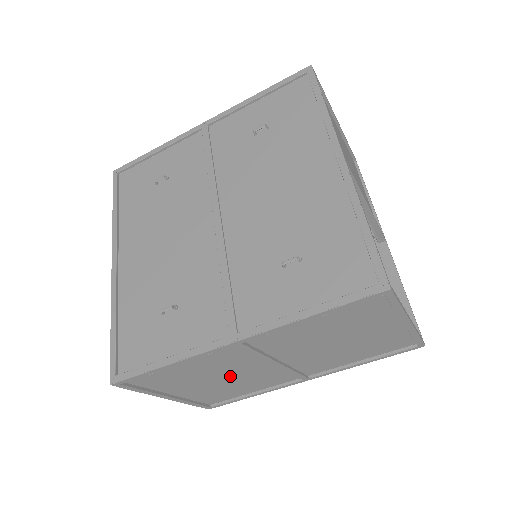
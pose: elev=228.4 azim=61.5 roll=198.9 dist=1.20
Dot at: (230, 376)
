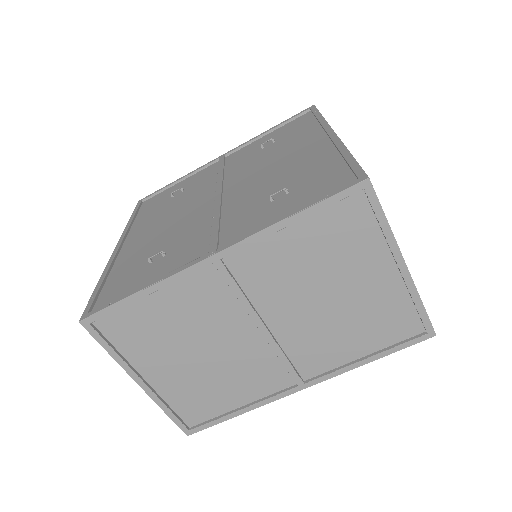
Dot at: (211, 350)
